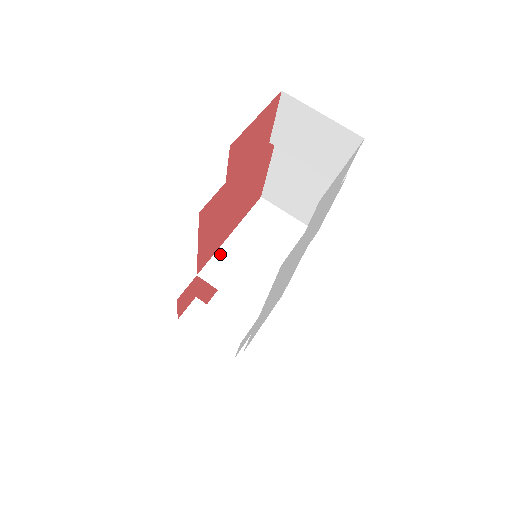
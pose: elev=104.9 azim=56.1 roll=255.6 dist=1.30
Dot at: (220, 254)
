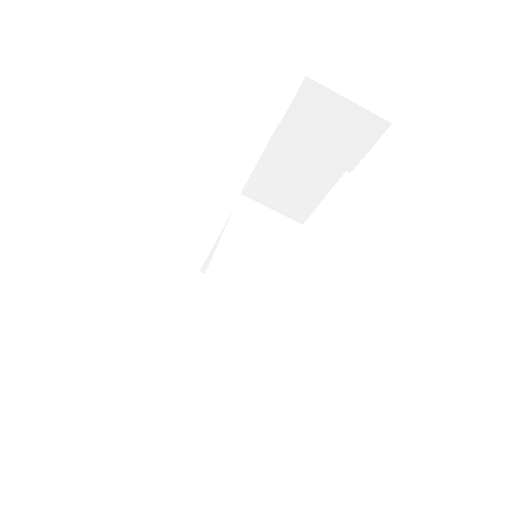
Dot at: (217, 259)
